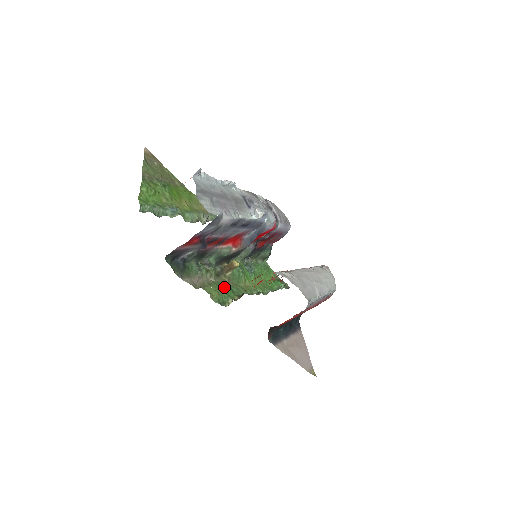
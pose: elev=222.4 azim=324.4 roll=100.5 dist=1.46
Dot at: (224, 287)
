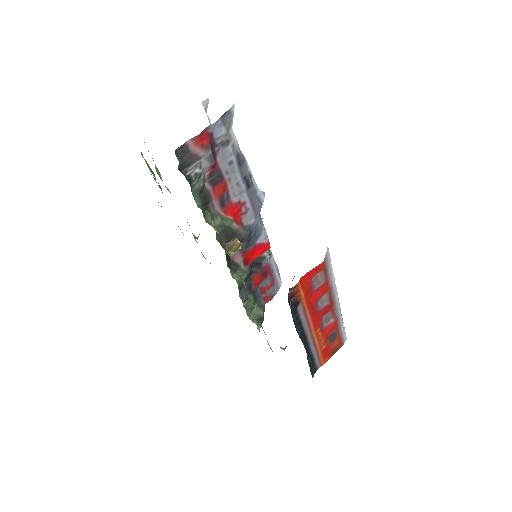
Dot at: occluded
